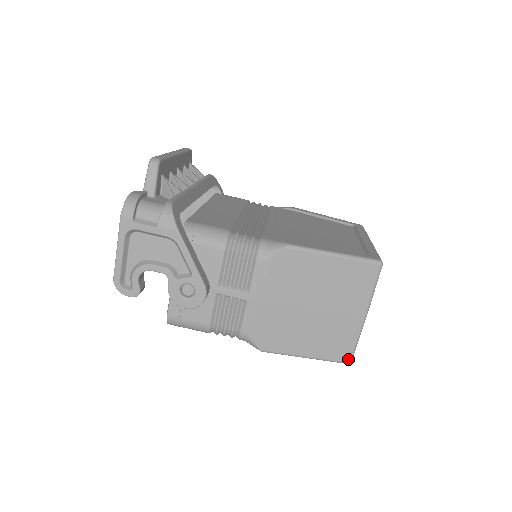
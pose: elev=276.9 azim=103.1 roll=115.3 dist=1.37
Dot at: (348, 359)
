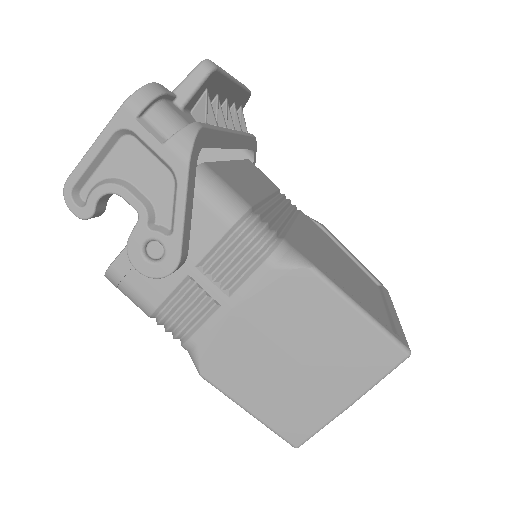
Dot at: (298, 442)
